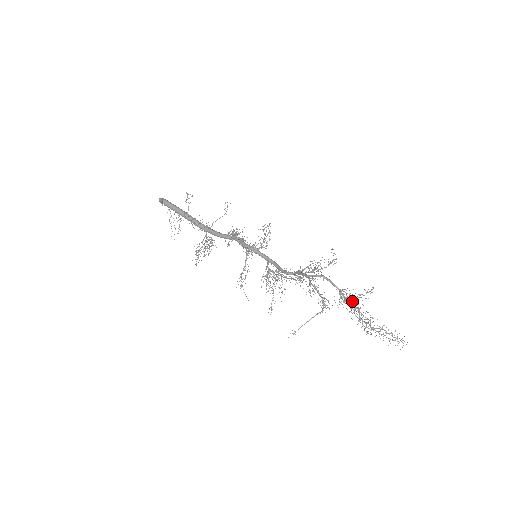
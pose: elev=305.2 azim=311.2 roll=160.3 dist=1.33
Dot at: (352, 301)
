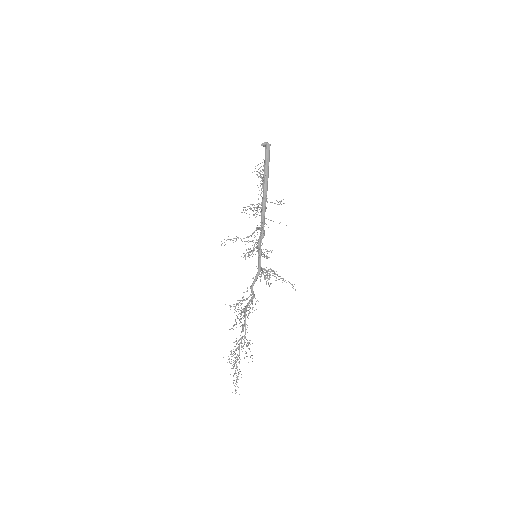
Dot at: occluded
